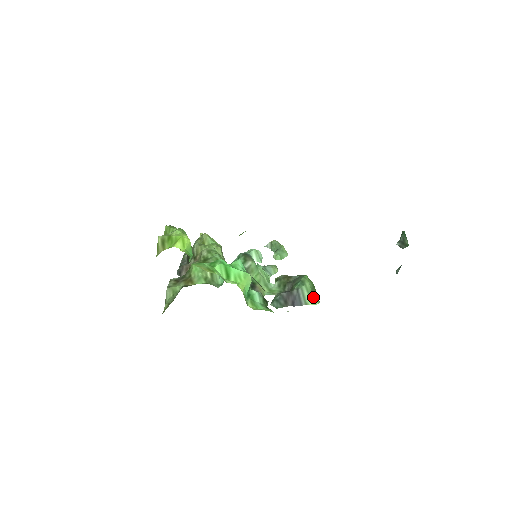
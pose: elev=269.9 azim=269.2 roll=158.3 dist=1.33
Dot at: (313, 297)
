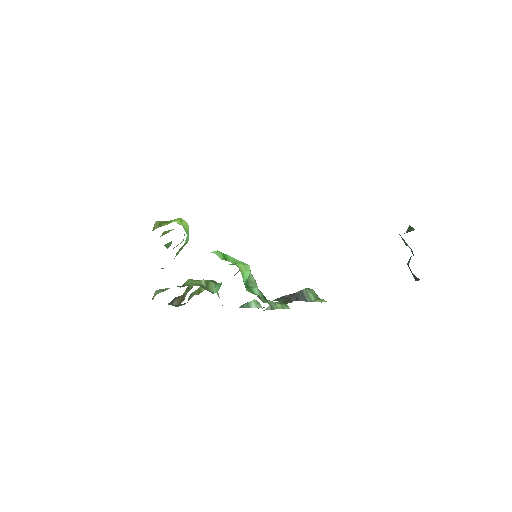
Dot at: (319, 298)
